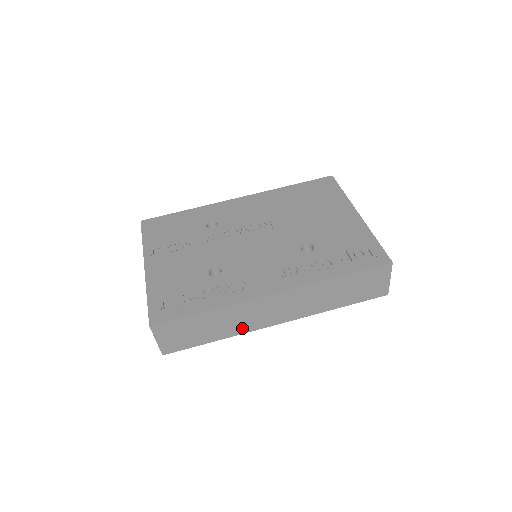
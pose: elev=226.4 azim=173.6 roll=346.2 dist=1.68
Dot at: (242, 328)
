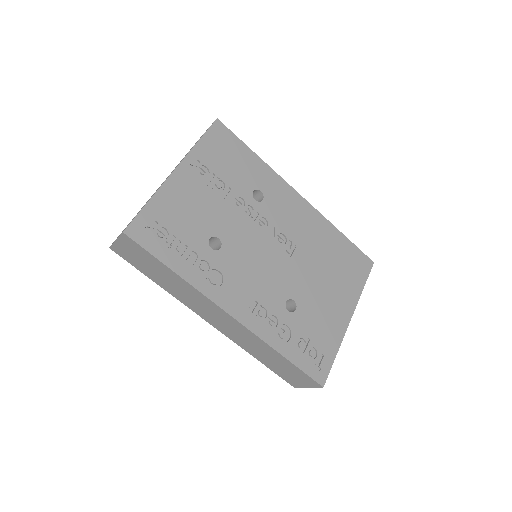
Dot at: (183, 299)
